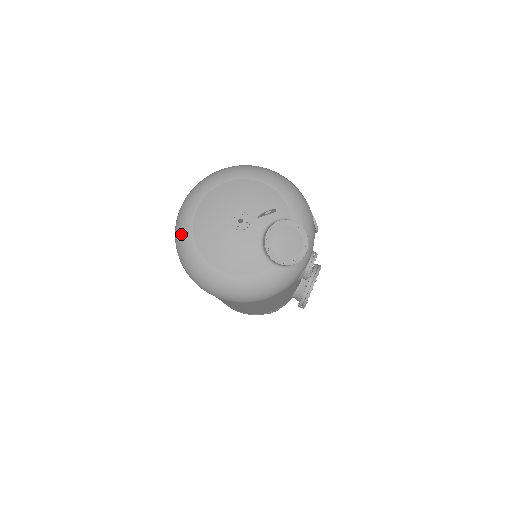
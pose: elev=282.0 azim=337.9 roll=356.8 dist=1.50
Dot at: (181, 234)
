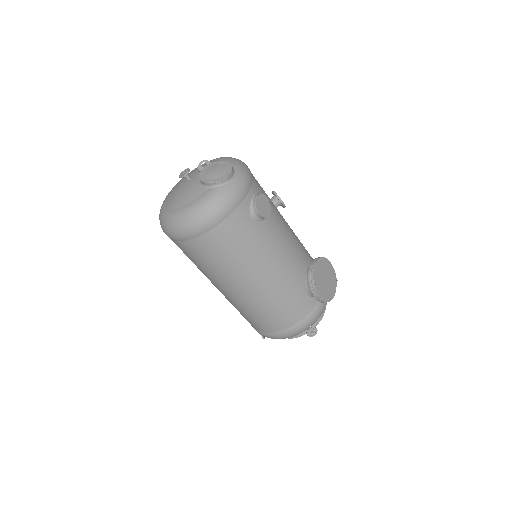
Dot at: (160, 210)
